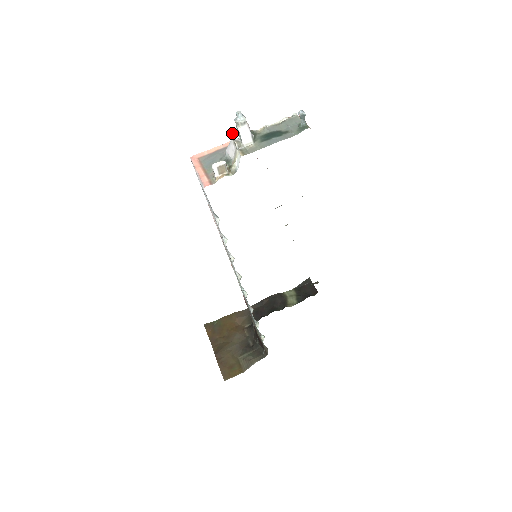
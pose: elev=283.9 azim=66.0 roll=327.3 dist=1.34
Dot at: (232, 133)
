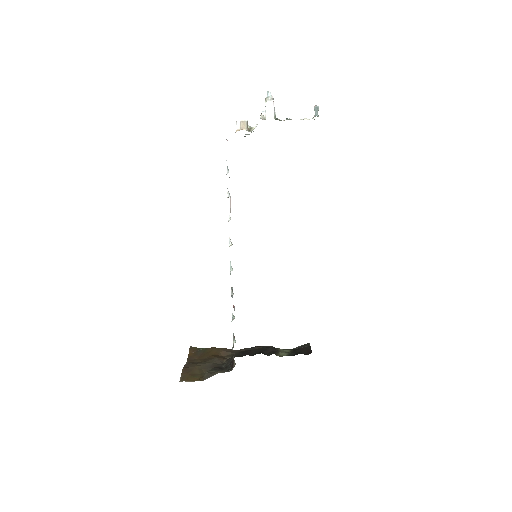
Dot at: occluded
